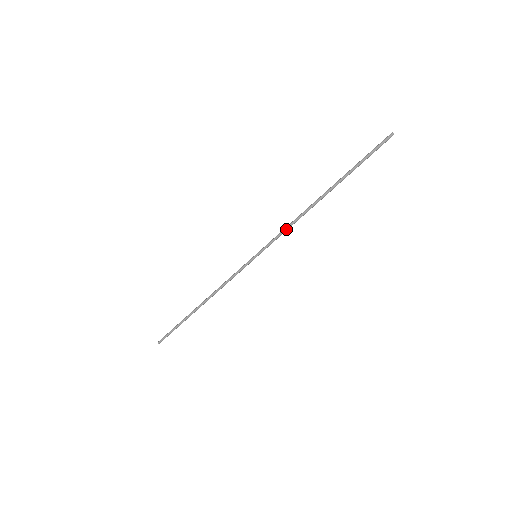
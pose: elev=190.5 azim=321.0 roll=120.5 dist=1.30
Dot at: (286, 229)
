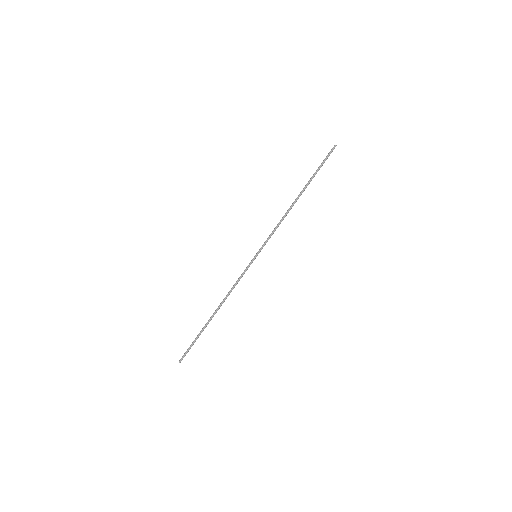
Dot at: occluded
